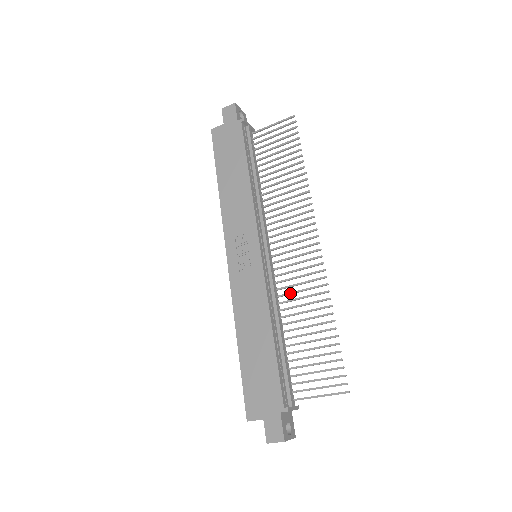
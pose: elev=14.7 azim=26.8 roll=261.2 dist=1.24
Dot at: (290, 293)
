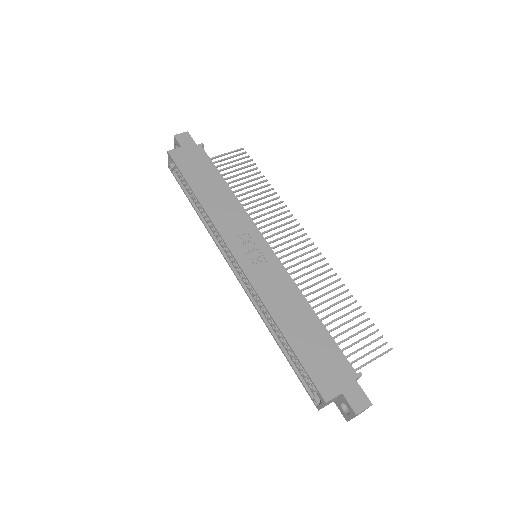
Dot at: (302, 282)
